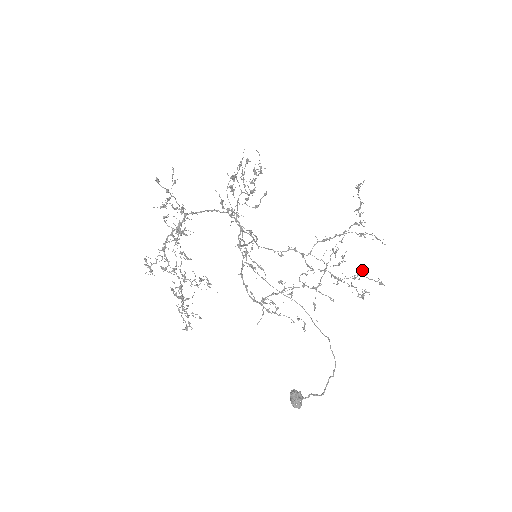
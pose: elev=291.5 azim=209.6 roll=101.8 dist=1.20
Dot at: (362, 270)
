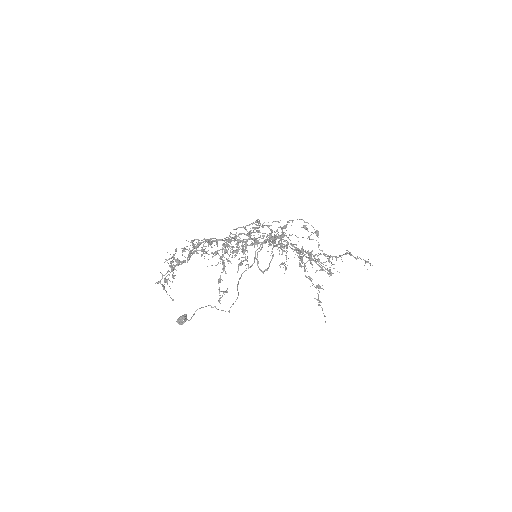
Dot at: occluded
